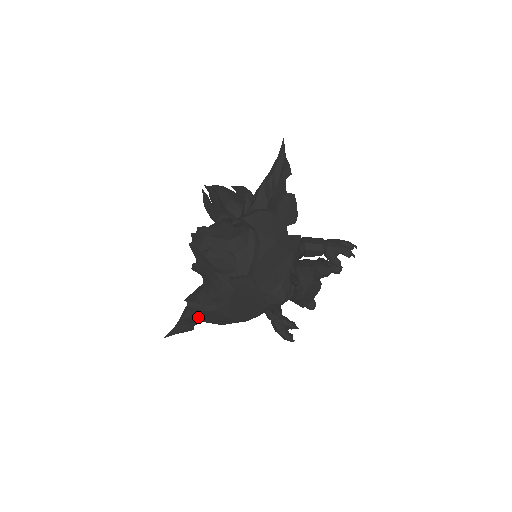
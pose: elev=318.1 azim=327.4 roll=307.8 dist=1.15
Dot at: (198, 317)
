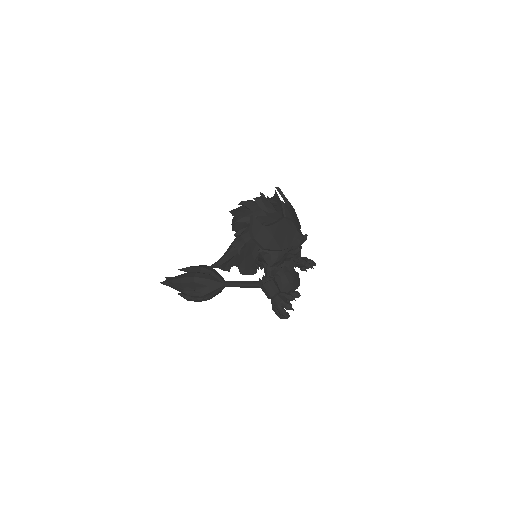
Dot at: (254, 232)
